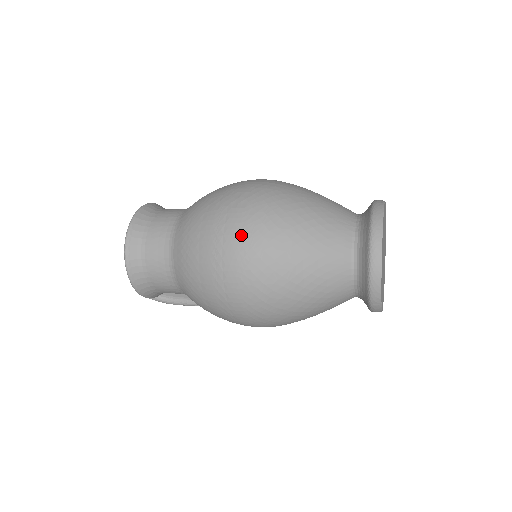
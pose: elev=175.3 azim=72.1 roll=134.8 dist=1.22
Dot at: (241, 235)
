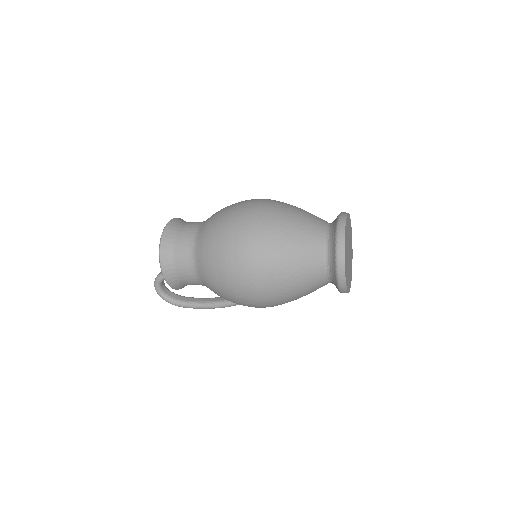
Dot at: (248, 222)
